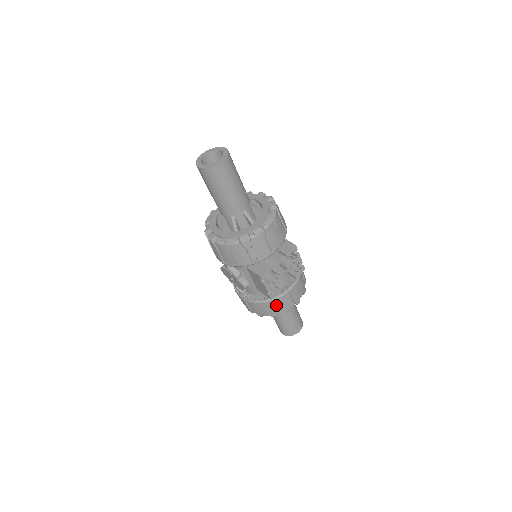
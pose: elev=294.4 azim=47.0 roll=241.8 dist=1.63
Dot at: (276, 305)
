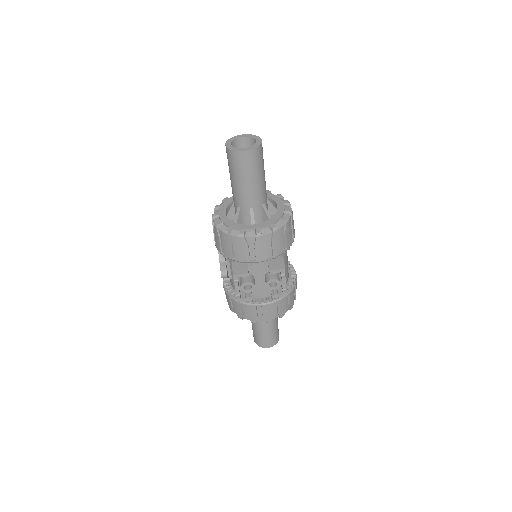
Dot at: (245, 310)
